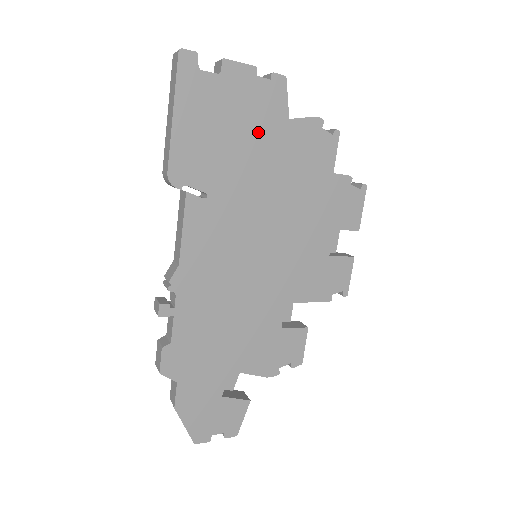
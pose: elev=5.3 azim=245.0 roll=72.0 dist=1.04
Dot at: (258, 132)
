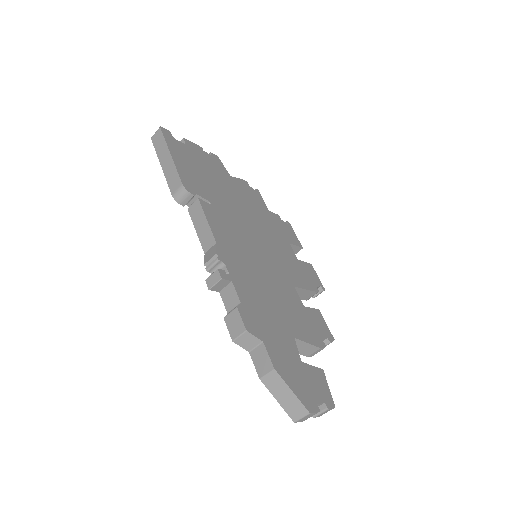
Dot at: (219, 178)
